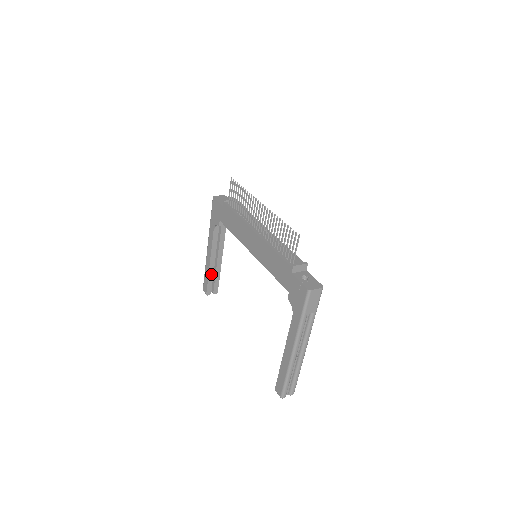
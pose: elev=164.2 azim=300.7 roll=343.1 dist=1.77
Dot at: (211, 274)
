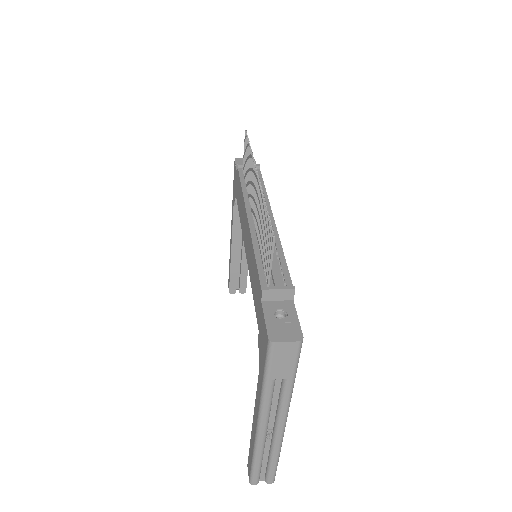
Dot at: (234, 267)
